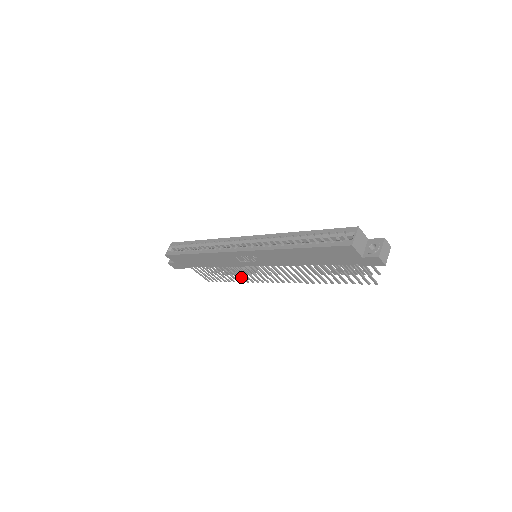
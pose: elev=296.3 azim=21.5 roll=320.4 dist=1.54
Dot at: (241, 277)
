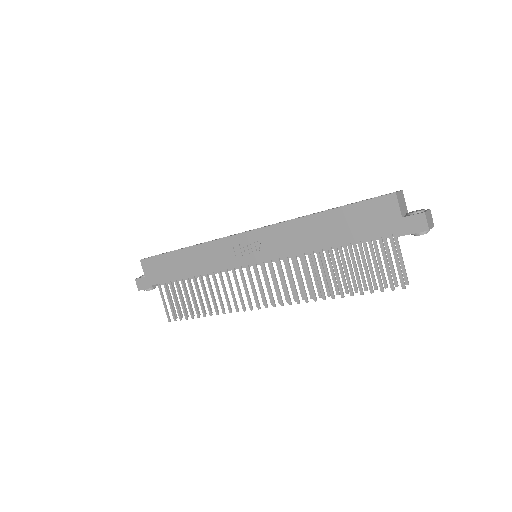
Dot at: occluded
